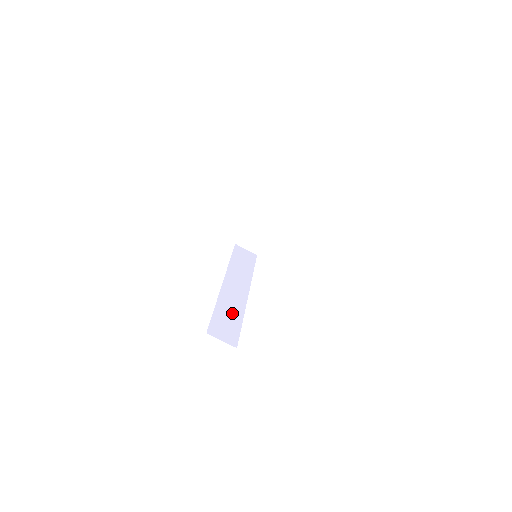
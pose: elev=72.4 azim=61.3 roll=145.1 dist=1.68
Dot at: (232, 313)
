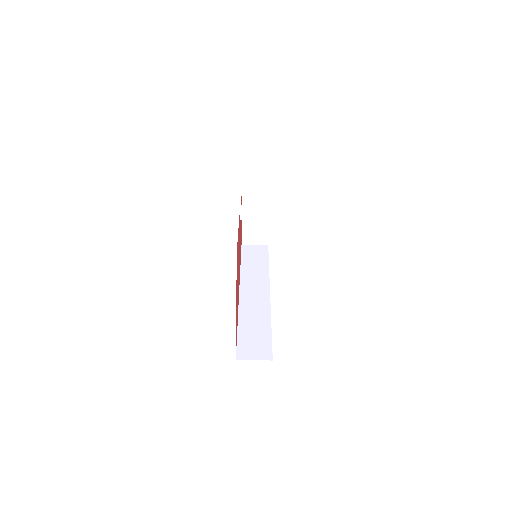
Dot at: (257, 324)
